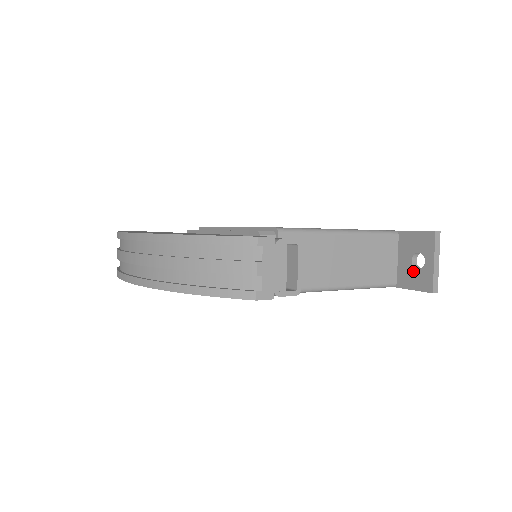
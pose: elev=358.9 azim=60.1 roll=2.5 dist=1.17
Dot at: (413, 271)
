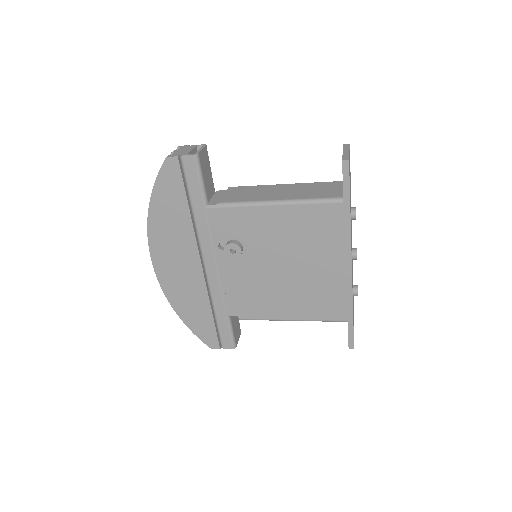
Dot at: occluded
